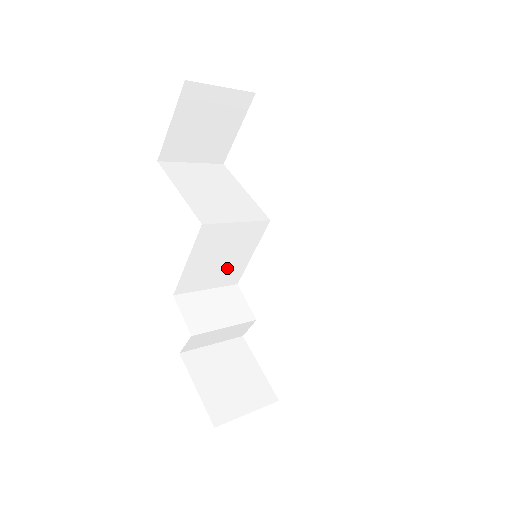
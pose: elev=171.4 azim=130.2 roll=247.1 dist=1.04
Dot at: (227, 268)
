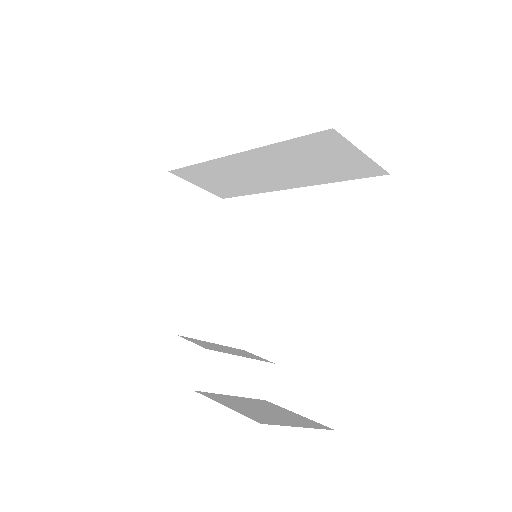
Dot at: (229, 316)
